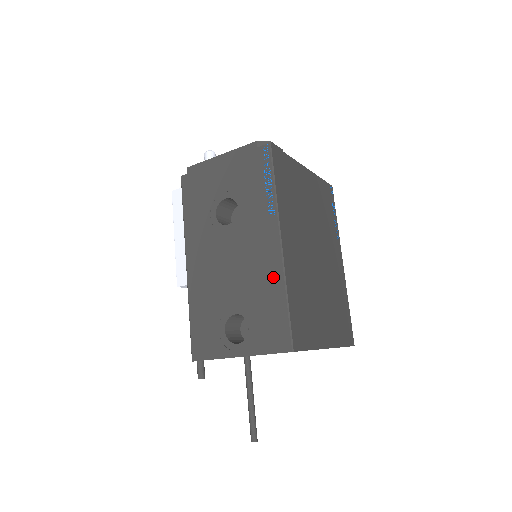
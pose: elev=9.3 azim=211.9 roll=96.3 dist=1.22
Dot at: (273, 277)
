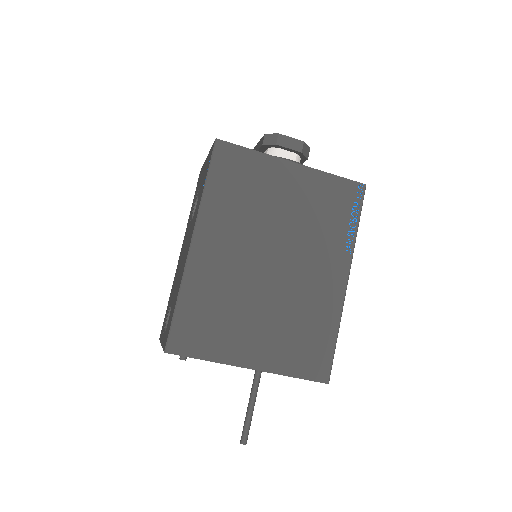
Dot at: (181, 276)
